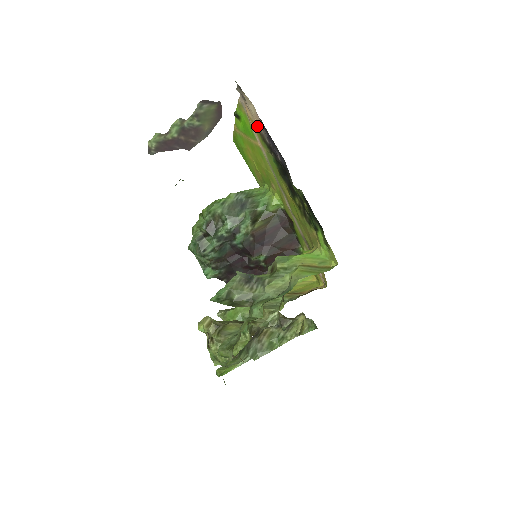
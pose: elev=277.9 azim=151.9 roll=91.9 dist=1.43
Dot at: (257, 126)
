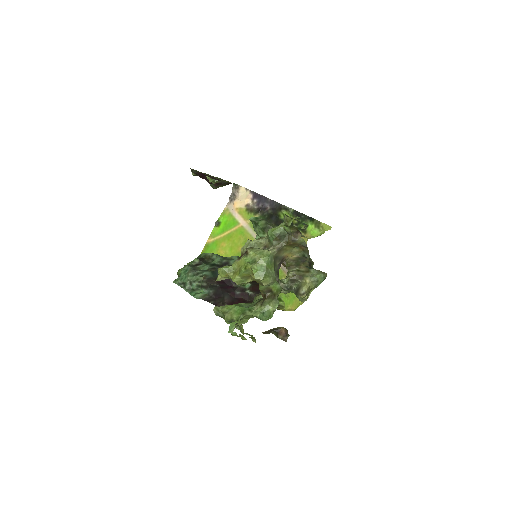
Dot at: (246, 206)
